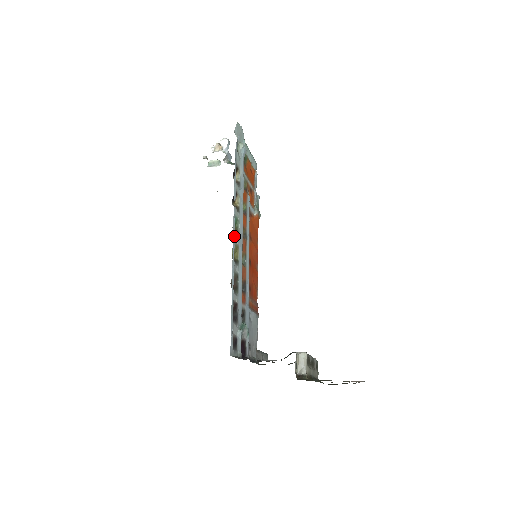
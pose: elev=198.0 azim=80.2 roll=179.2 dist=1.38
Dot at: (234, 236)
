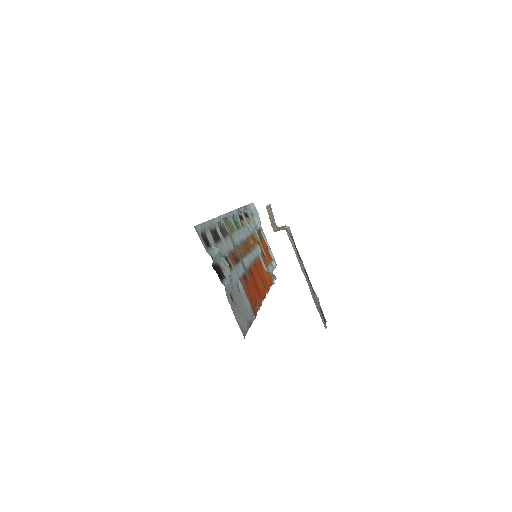
Dot at: (231, 216)
